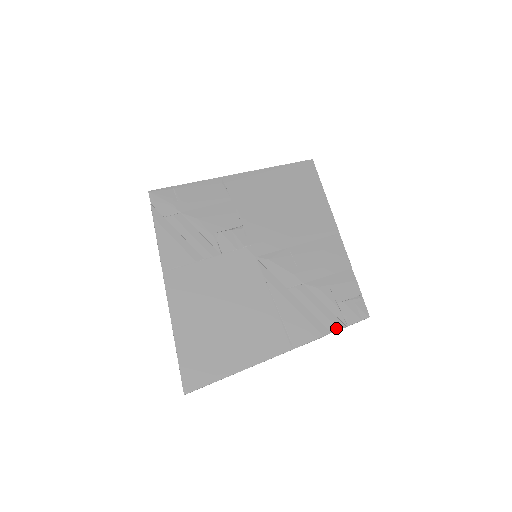
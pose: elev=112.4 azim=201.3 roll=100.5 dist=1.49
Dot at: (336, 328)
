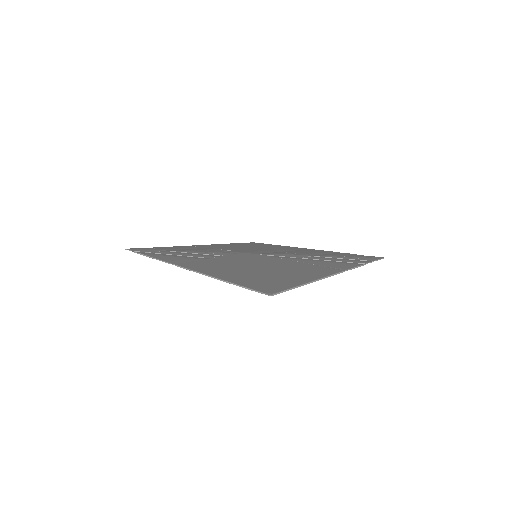
Dot at: (366, 262)
